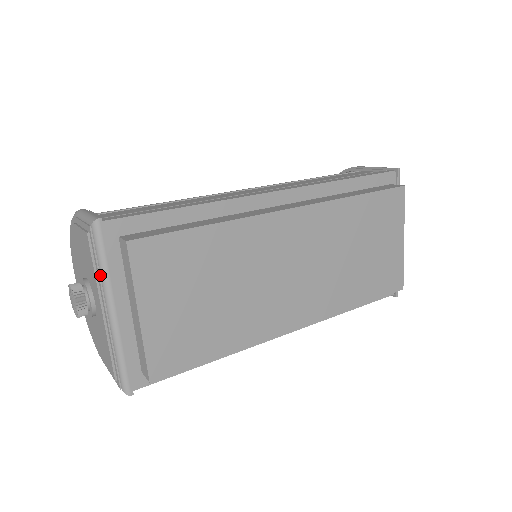
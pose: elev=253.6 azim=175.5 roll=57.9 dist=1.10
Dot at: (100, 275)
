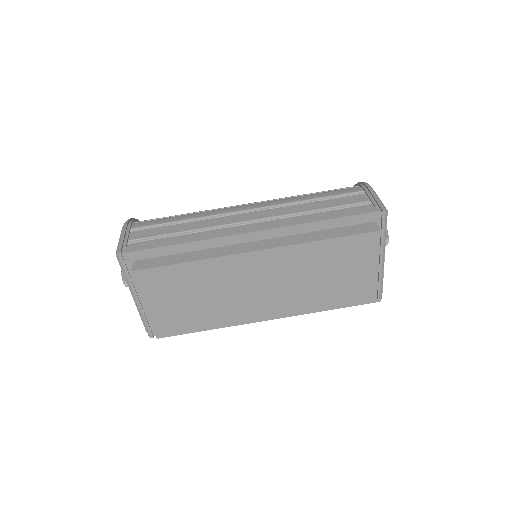
Dot at: (126, 279)
